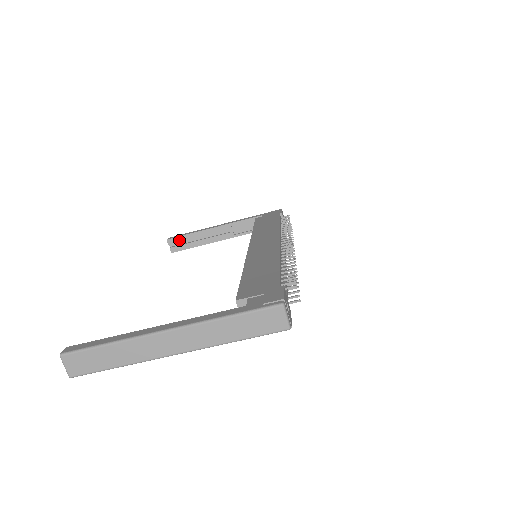
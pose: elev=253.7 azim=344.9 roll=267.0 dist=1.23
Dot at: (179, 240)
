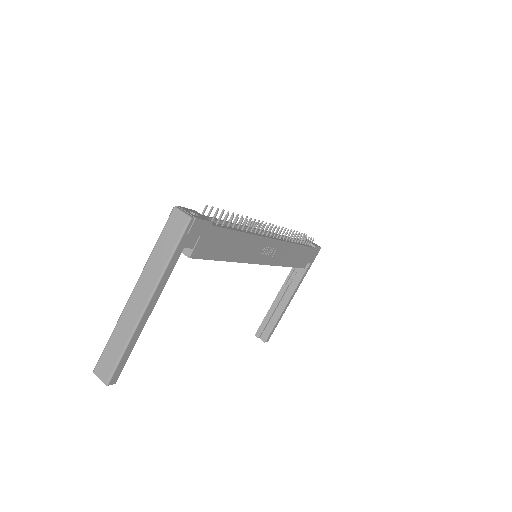
Dot at: (262, 328)
